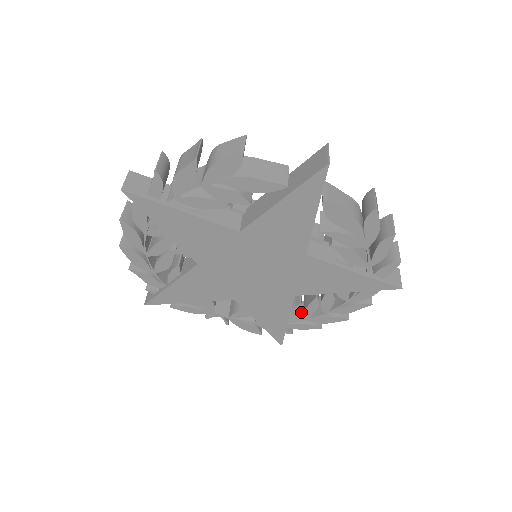
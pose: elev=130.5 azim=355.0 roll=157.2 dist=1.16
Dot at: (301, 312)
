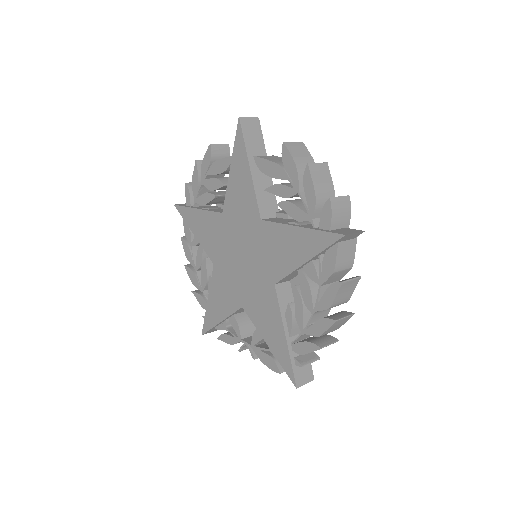
Dot at: occluded
